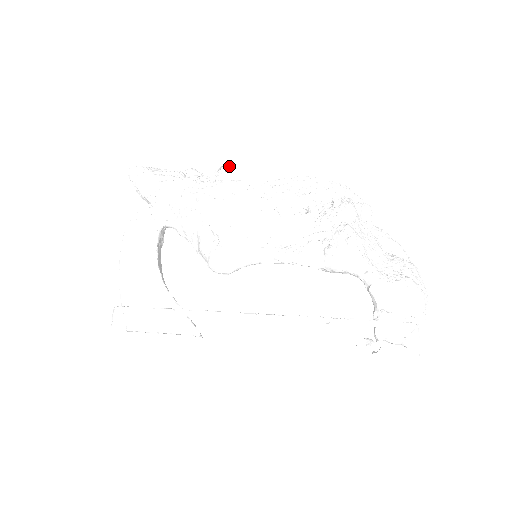
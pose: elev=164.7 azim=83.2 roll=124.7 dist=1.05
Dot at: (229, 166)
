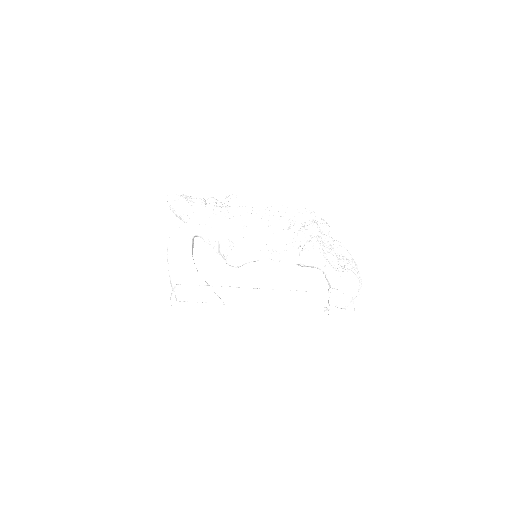
Dot at: (236, 195)
